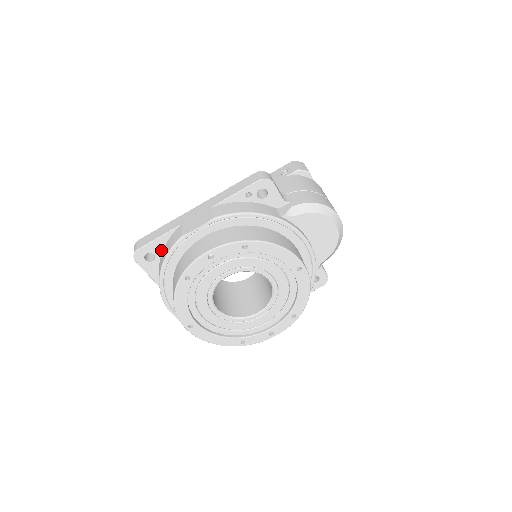
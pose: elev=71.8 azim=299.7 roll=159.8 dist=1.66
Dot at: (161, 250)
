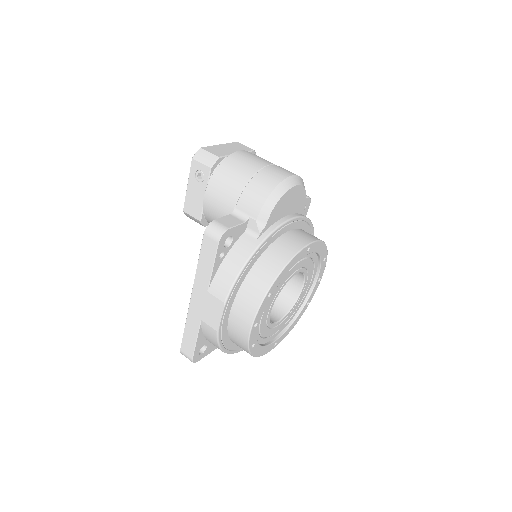
Dot at: (204, 340)
